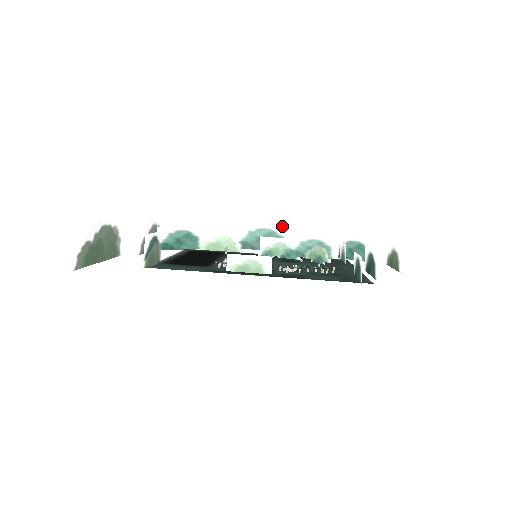
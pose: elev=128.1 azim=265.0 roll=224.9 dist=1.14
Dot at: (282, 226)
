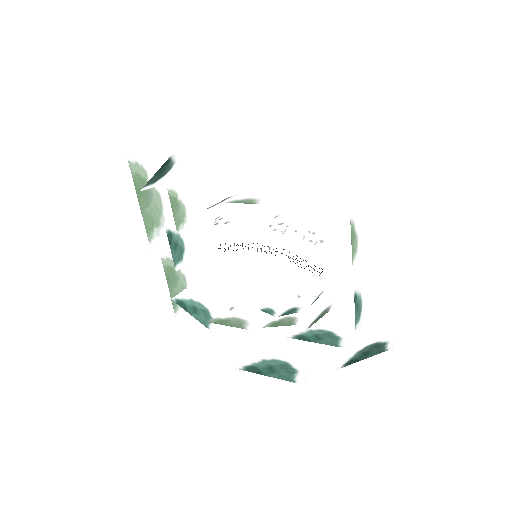
Dot at: (300, 362)
